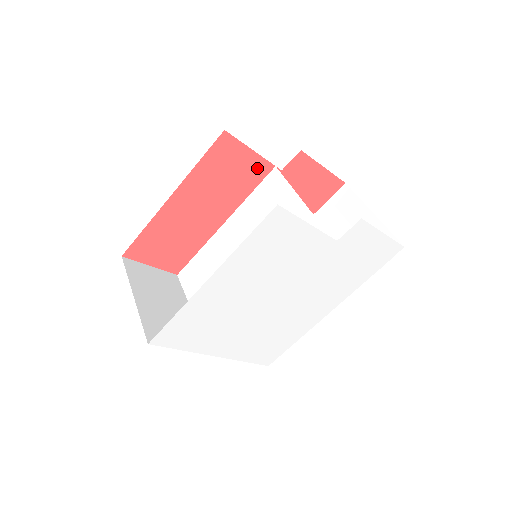
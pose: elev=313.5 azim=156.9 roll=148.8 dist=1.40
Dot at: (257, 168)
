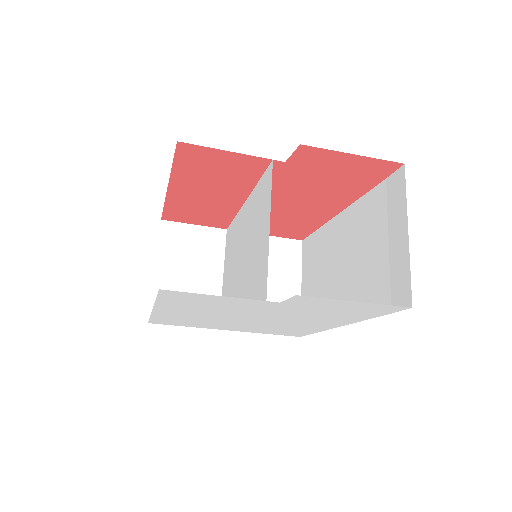
Dot at: (249, 163)
